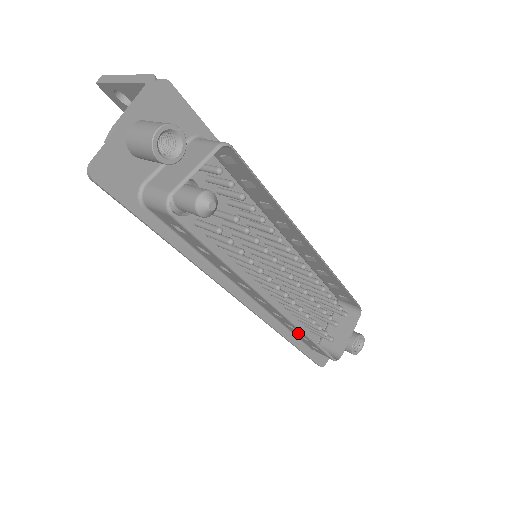
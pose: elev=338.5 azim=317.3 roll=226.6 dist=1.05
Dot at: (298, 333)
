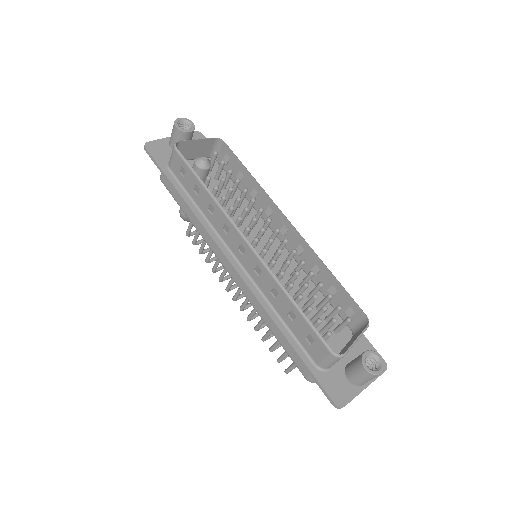
Dot at: (284, 306)
